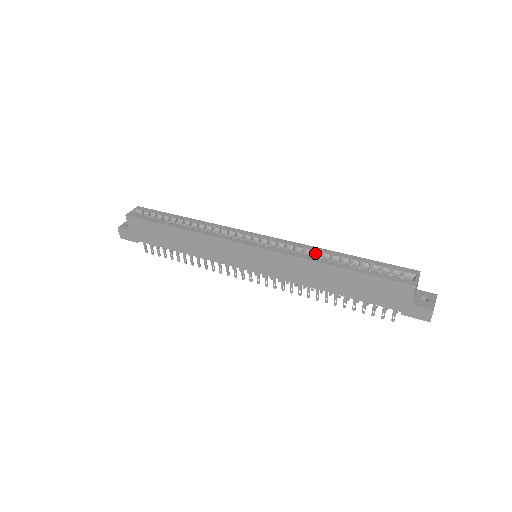
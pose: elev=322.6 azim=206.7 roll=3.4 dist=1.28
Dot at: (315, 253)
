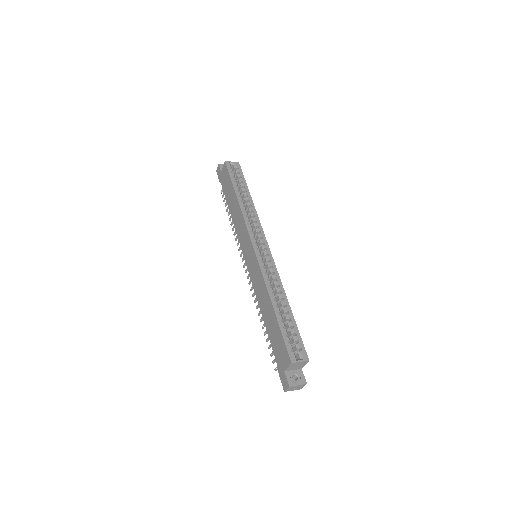
Dot at: (277, 288)
